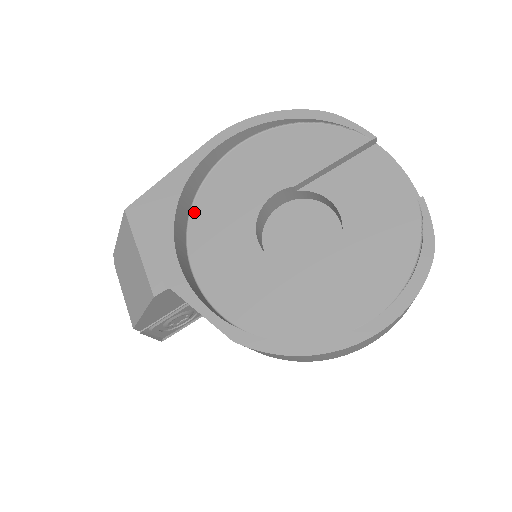
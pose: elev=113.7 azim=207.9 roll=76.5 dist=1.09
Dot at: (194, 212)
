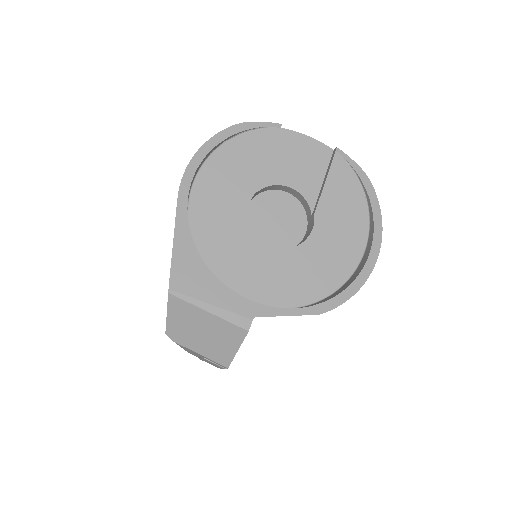
Dot at: (202, 257)
